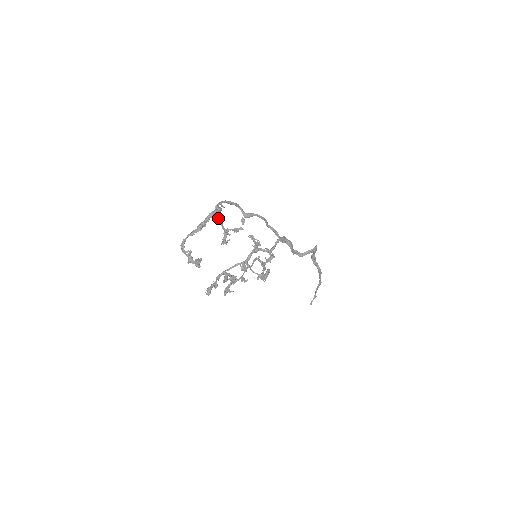
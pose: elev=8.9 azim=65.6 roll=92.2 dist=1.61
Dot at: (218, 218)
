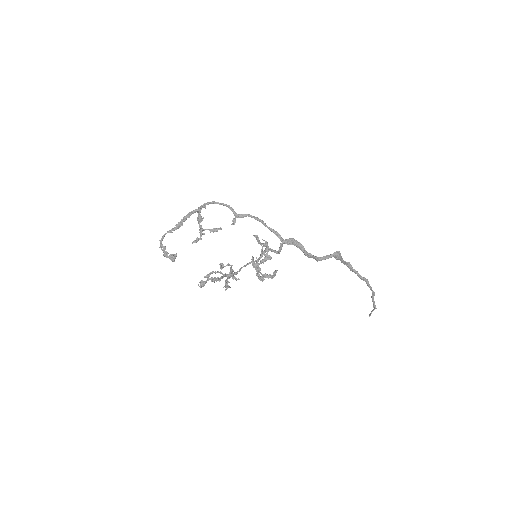
Dot at: (197, 218)
